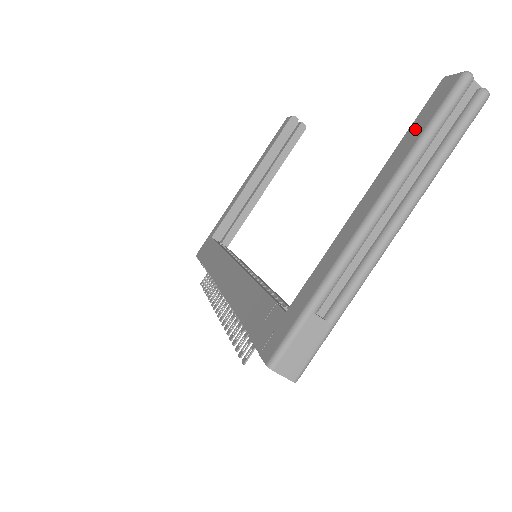
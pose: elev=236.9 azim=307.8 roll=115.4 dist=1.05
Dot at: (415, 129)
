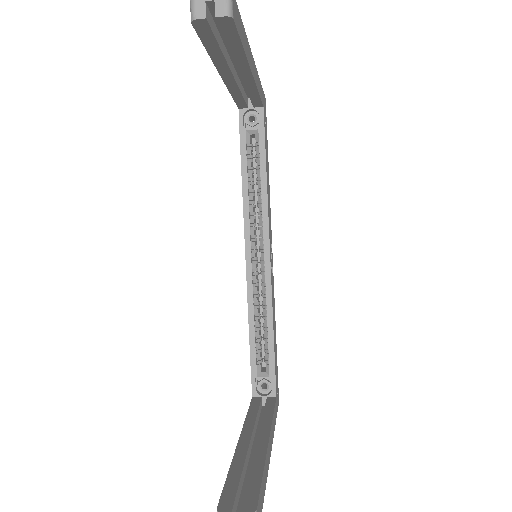
Dot at: occluded
